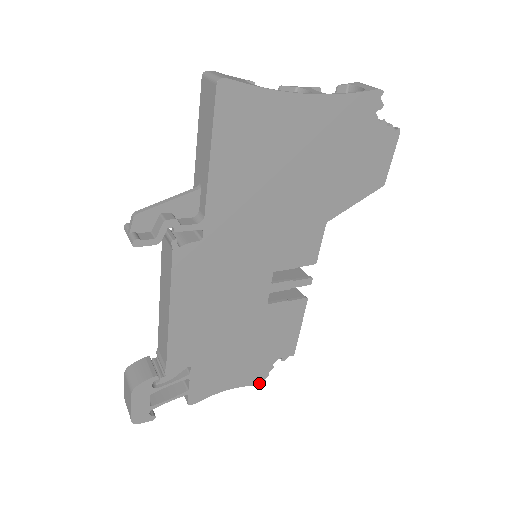
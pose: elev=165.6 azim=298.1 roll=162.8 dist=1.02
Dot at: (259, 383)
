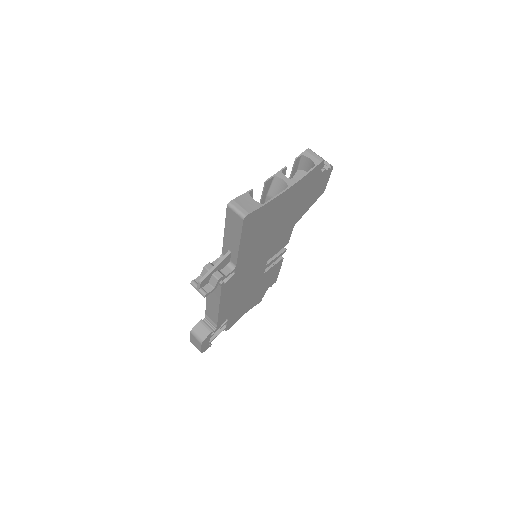
Dot at: (259, 302)
